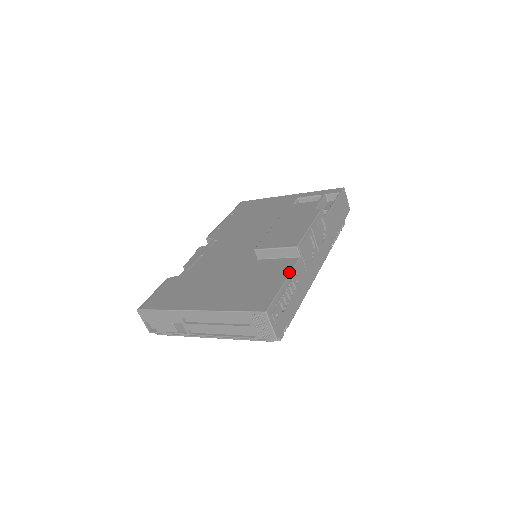
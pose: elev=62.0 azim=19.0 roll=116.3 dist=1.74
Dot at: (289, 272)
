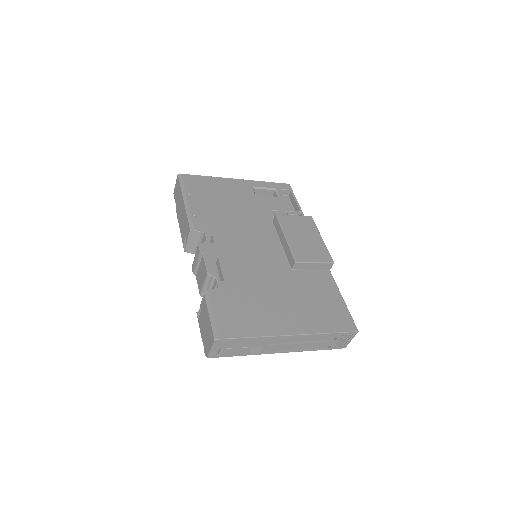
Dot at: (337, 287)
